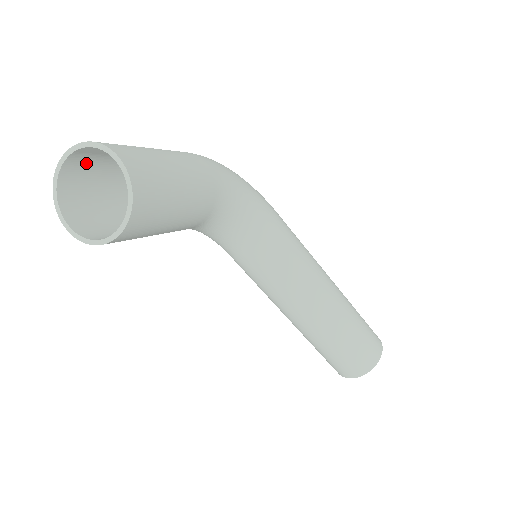
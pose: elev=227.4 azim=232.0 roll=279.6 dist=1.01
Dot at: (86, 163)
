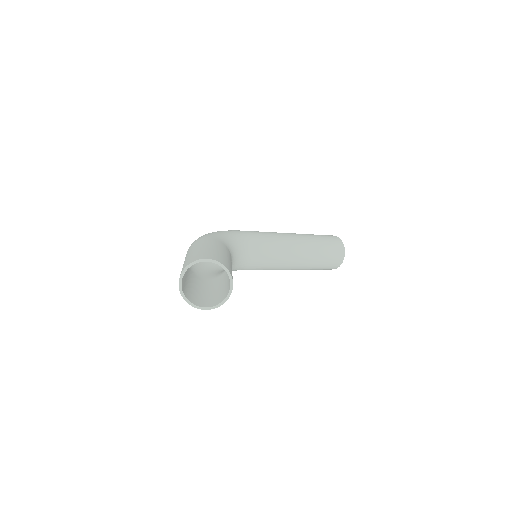
Dot at: (183, 282)
